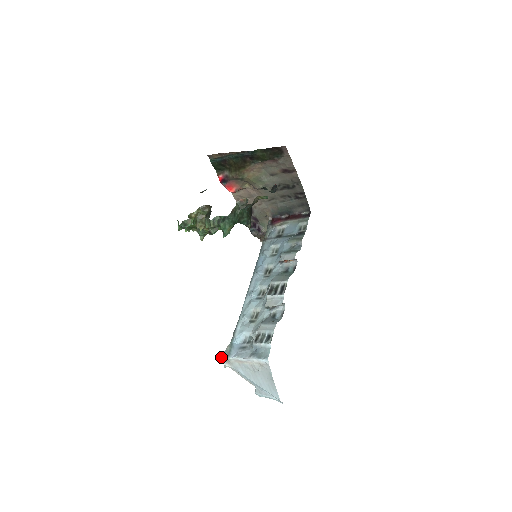
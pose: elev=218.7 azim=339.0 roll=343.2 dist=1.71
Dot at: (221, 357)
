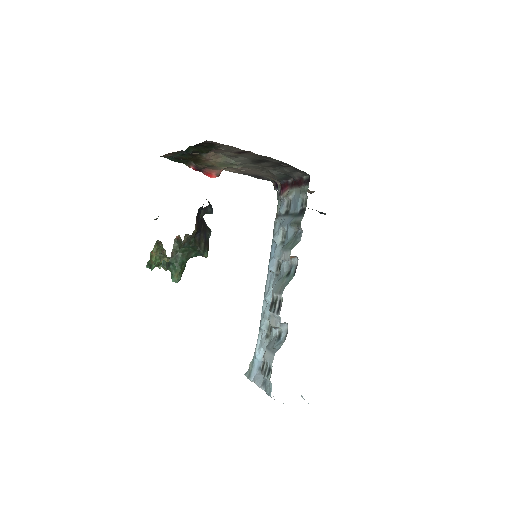
Dot at: (246, 376)
